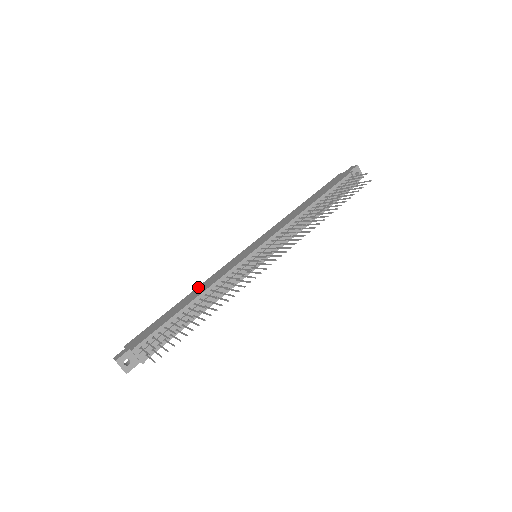
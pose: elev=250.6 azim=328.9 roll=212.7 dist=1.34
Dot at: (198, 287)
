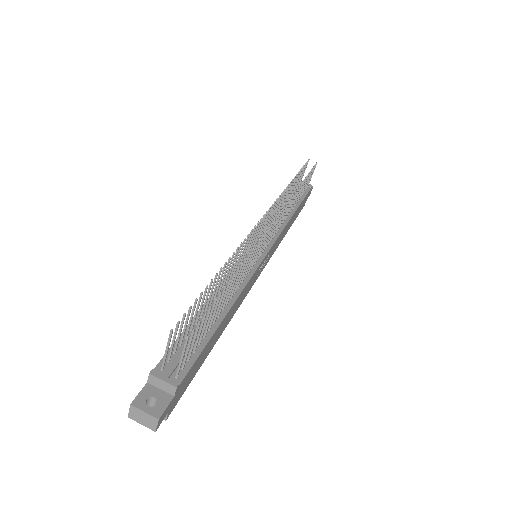
Dot at: occluded
